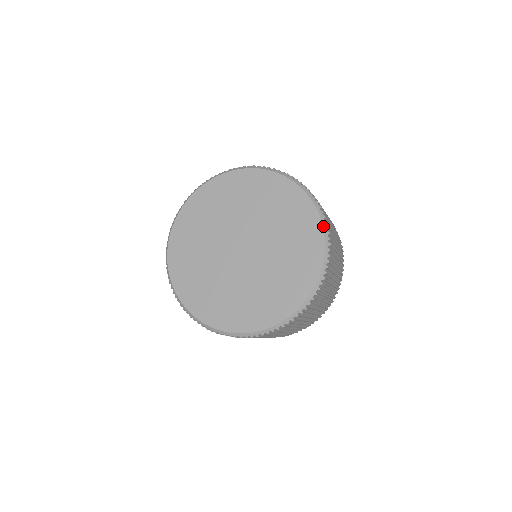
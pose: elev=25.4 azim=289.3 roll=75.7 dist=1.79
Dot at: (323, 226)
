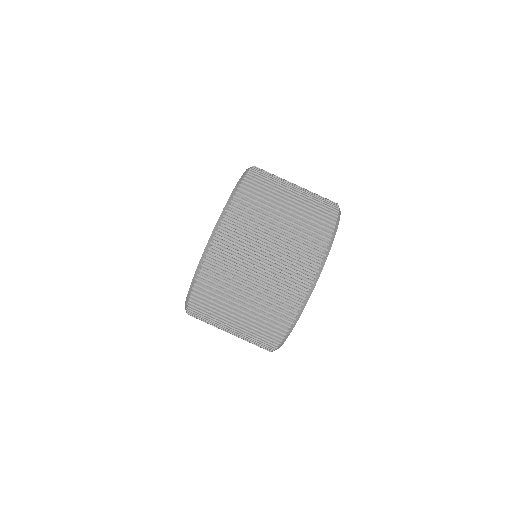
Dot at: (245, 172)
